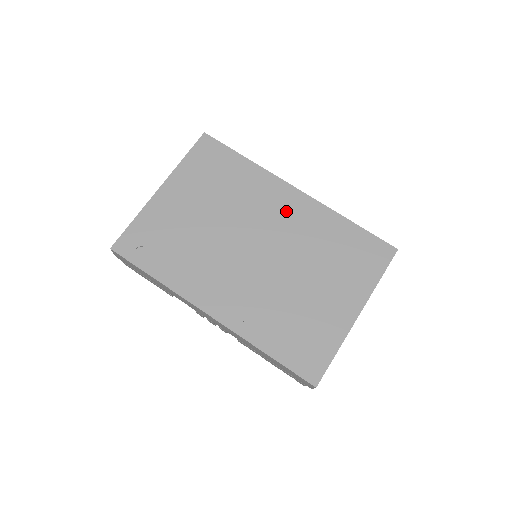
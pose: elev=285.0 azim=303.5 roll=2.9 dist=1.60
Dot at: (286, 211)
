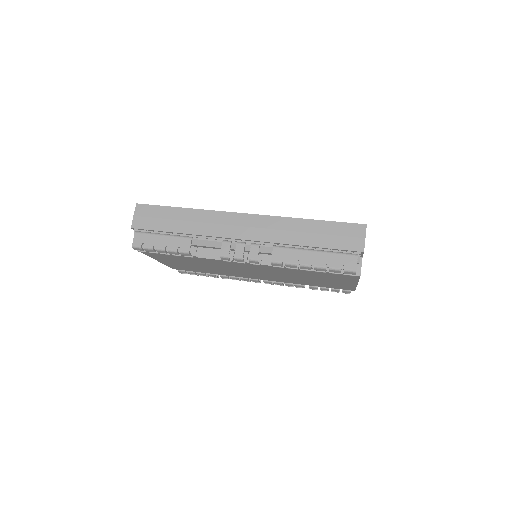
Dot at: occluded
